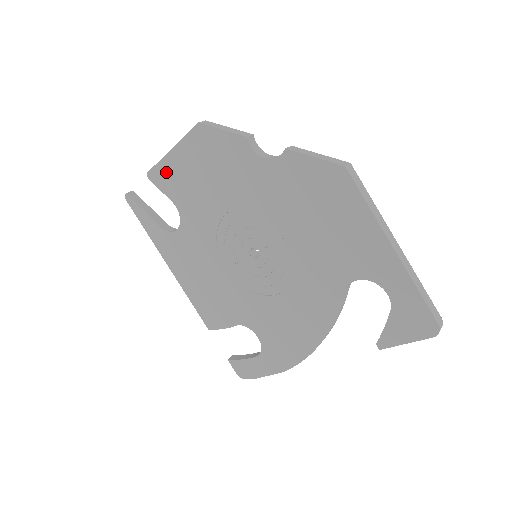
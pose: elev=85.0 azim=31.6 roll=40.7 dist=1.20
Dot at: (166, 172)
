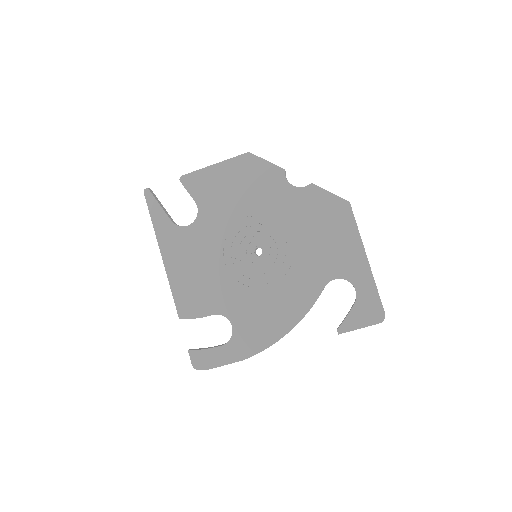
Dot at: (201, 179)
